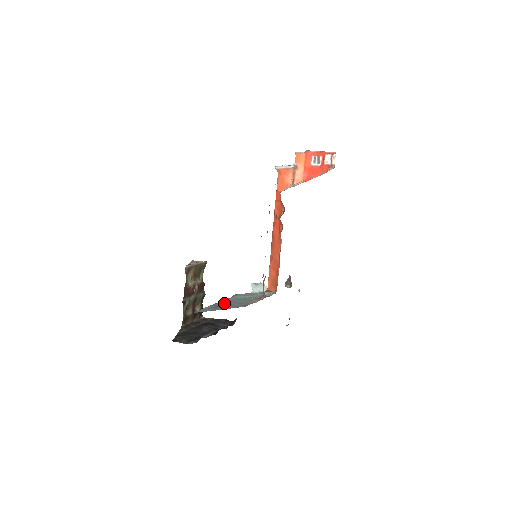
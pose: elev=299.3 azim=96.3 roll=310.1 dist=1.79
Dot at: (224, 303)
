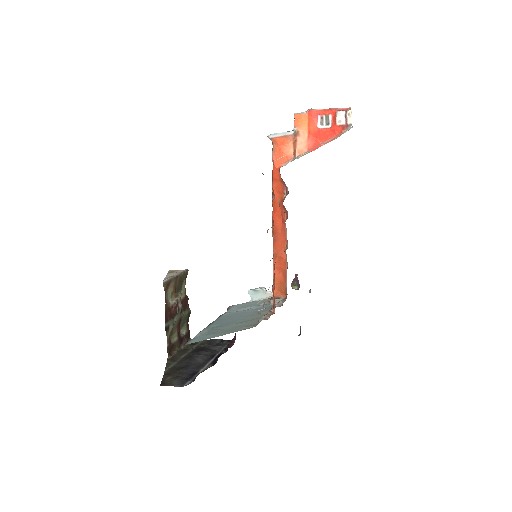
Dot at: (222, 323)
